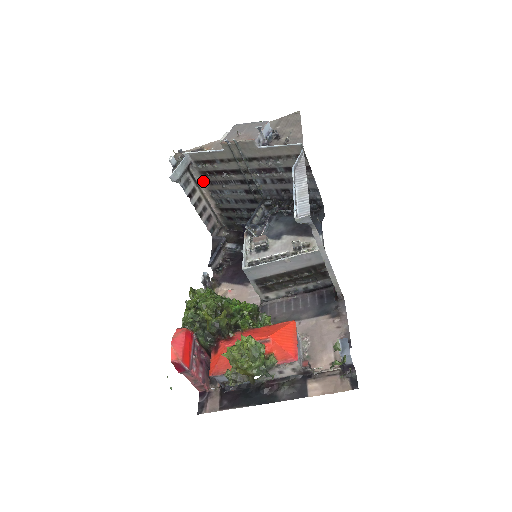
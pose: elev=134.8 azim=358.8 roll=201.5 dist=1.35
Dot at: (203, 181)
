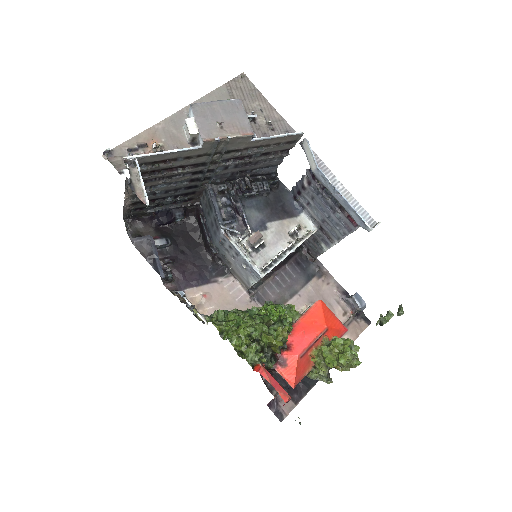
Dot at: occluded
